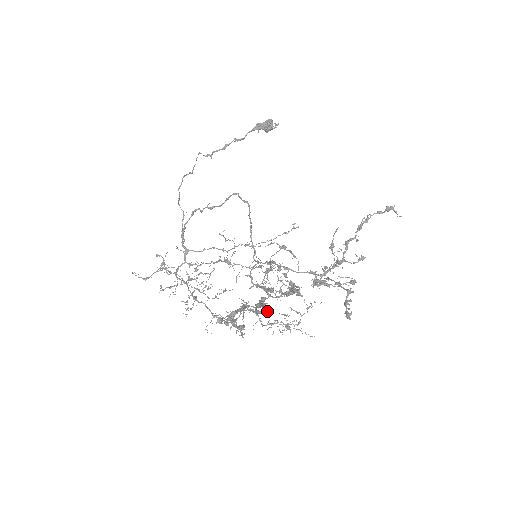
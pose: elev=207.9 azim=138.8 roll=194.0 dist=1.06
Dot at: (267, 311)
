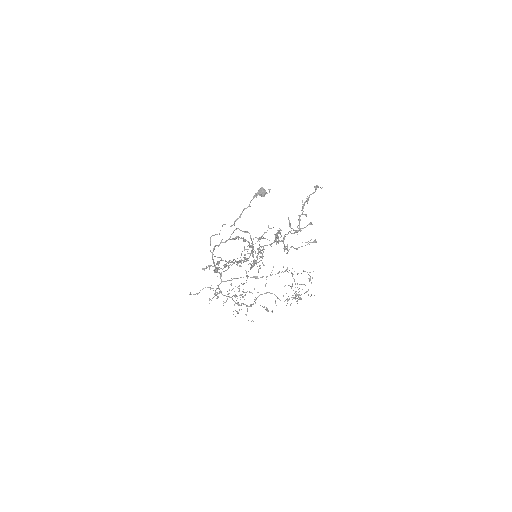
Dot at: occluded
